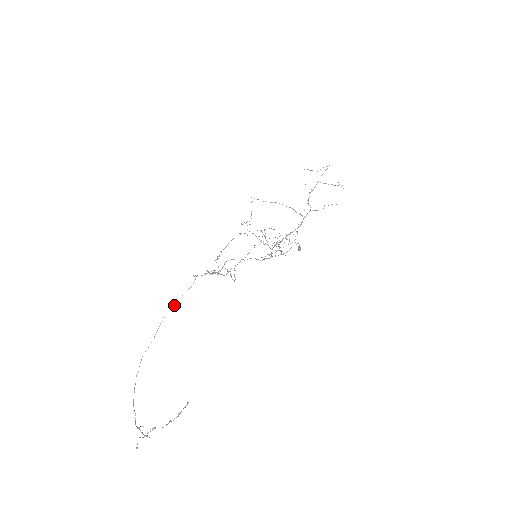
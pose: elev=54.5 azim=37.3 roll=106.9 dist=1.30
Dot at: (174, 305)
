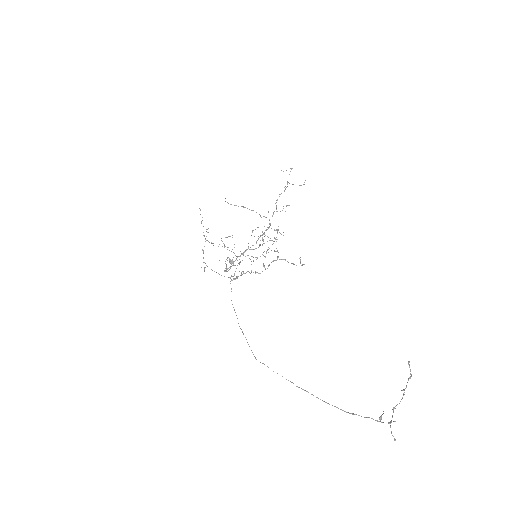
Dot at: occluded
